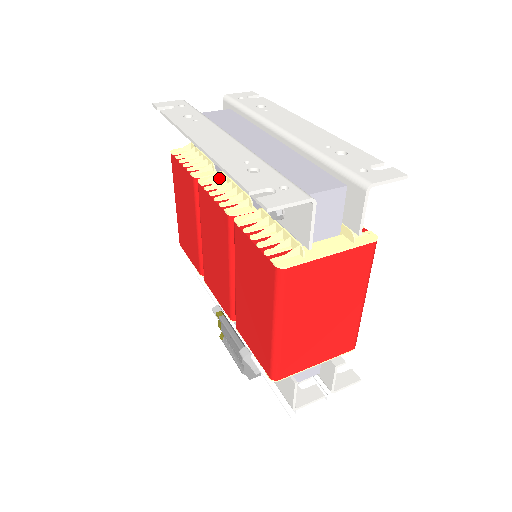
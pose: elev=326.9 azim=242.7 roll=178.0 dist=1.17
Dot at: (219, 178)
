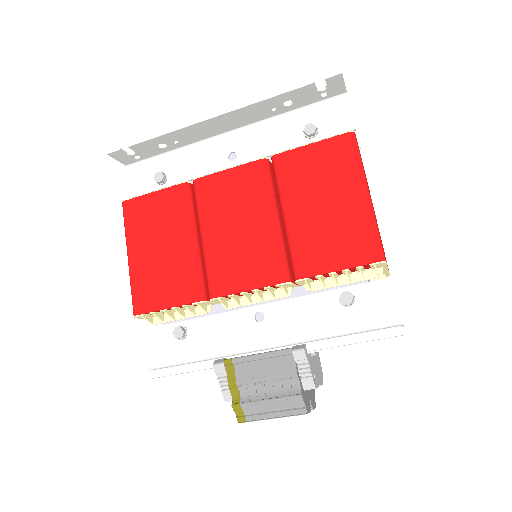
Dot at: occluded
